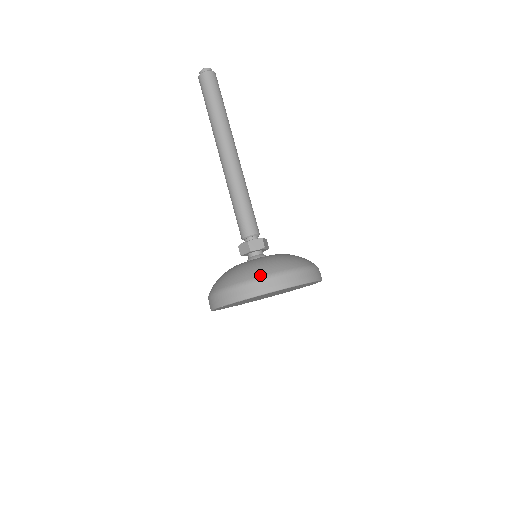
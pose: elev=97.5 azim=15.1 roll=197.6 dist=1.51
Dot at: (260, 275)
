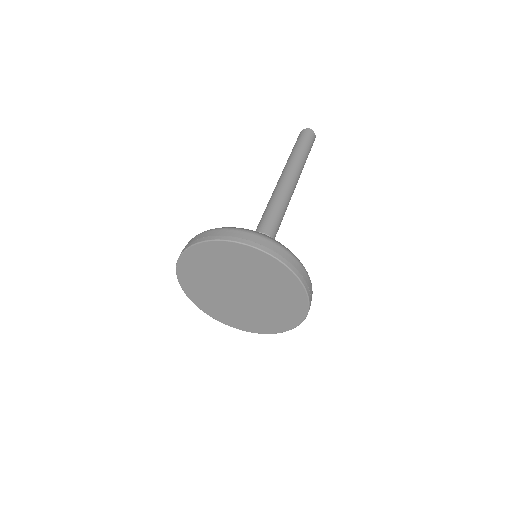
Dot at: (216, 228)
